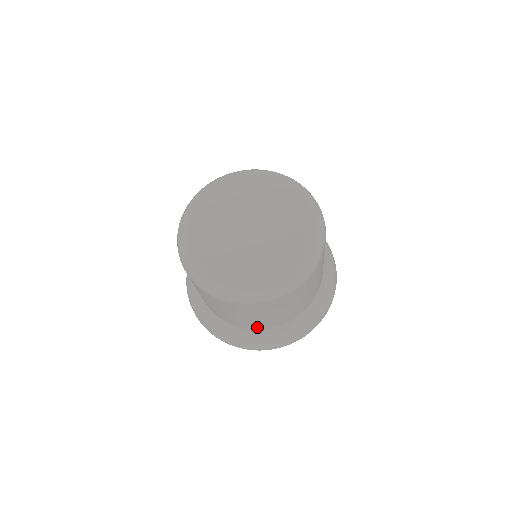
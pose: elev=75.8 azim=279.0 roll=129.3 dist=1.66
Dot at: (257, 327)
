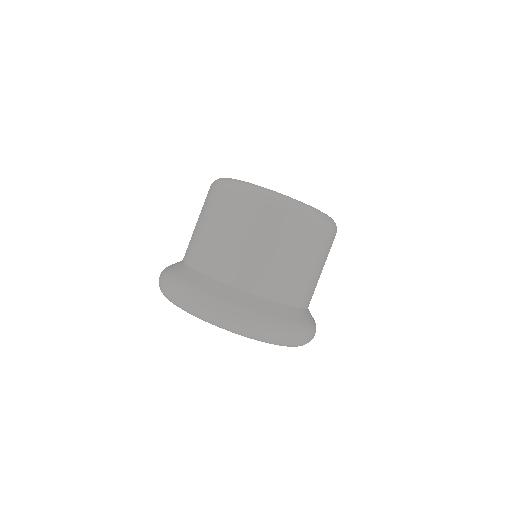
Dot at: (228, 275)
